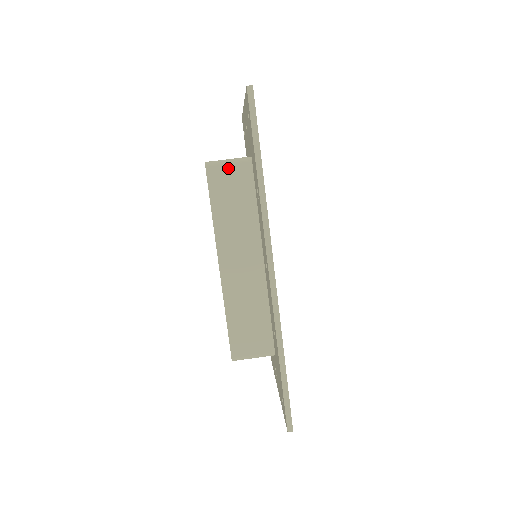
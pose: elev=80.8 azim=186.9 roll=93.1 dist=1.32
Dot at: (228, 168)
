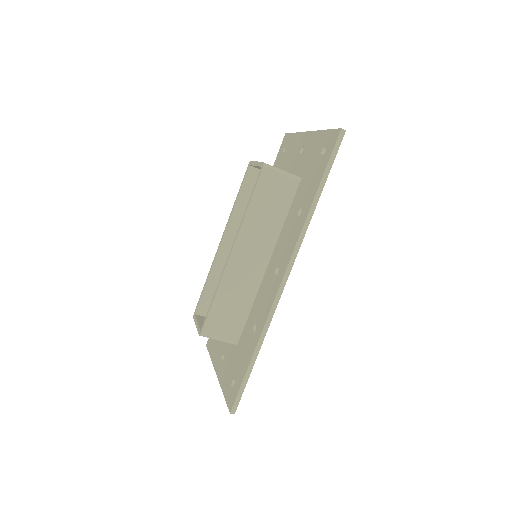
Dot at: (280, 177)
